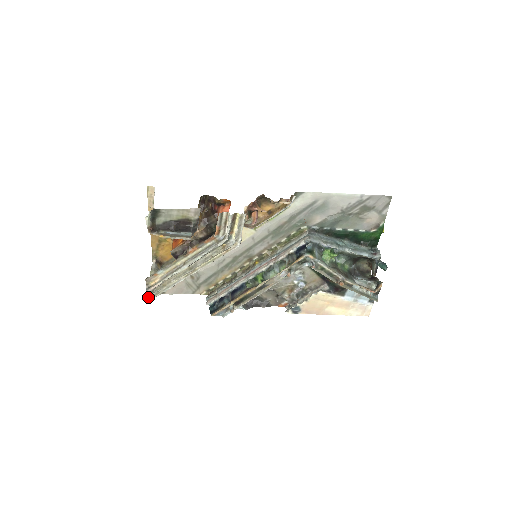
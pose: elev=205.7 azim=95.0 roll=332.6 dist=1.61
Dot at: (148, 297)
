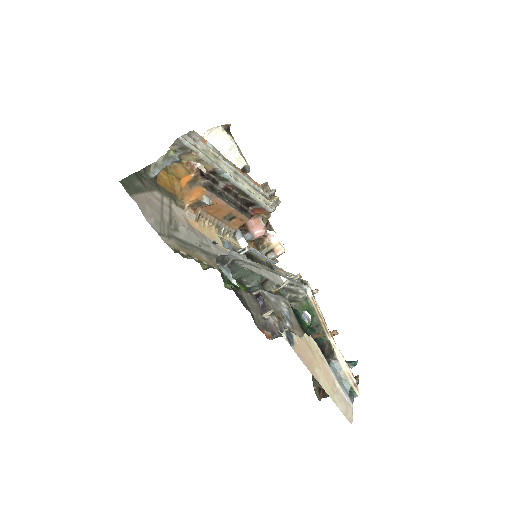
Dot at: (184, 136)
